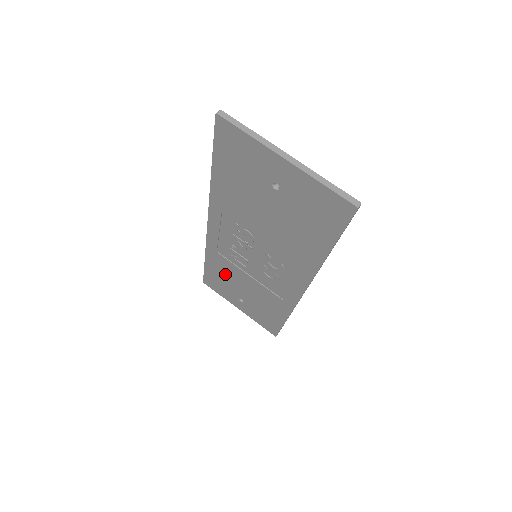
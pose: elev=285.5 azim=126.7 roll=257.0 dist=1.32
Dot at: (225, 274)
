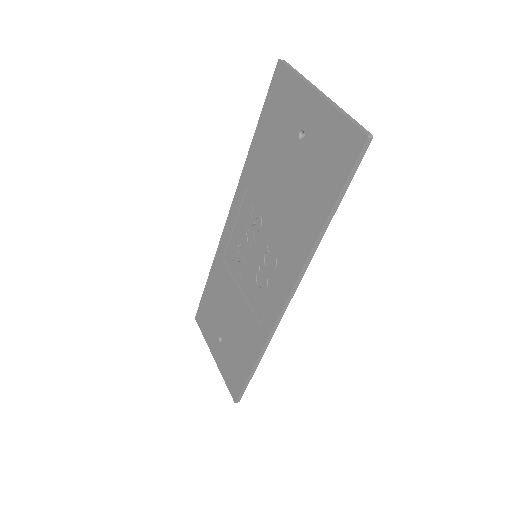
Dot at: (219, 295)
